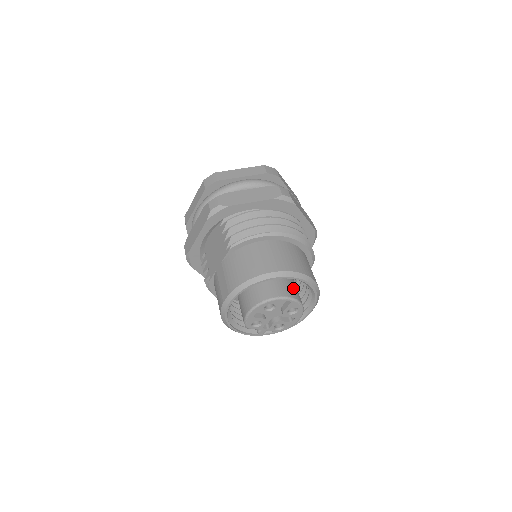
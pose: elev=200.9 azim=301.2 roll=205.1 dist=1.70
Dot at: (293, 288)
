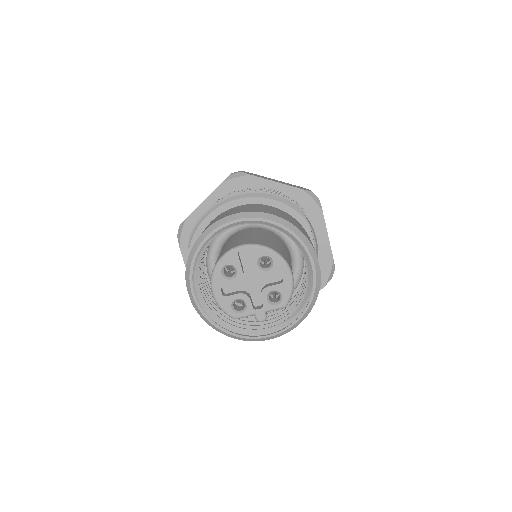
Dot at: (255, 239)
